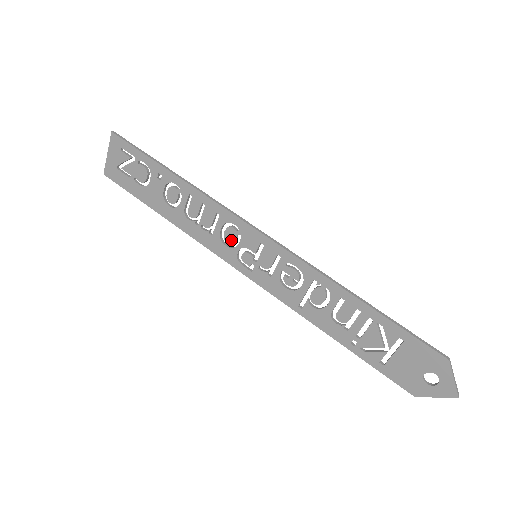
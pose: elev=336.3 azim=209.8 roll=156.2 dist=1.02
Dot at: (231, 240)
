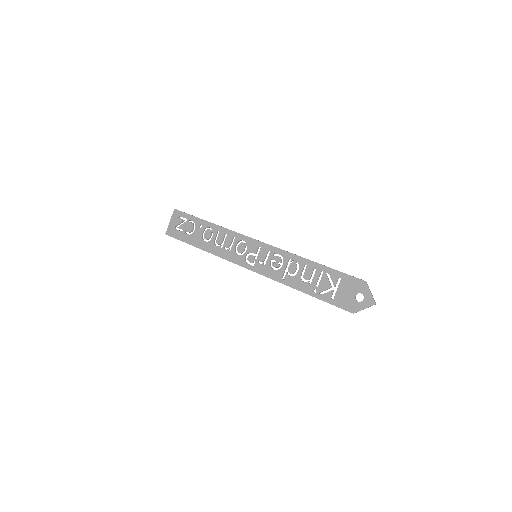
Dot at: (241, 250)
